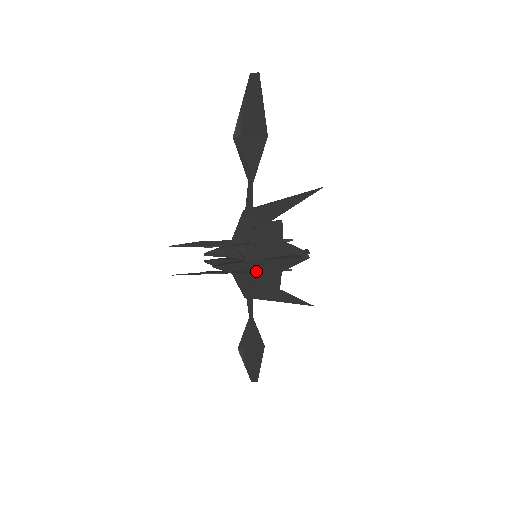
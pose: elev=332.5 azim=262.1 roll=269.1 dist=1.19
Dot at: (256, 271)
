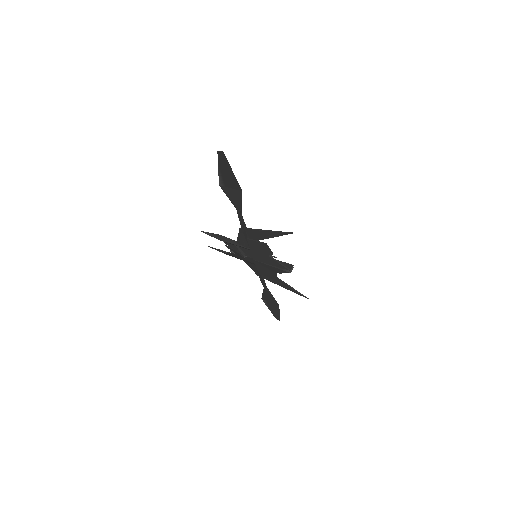
Dot at: (256, 265)
